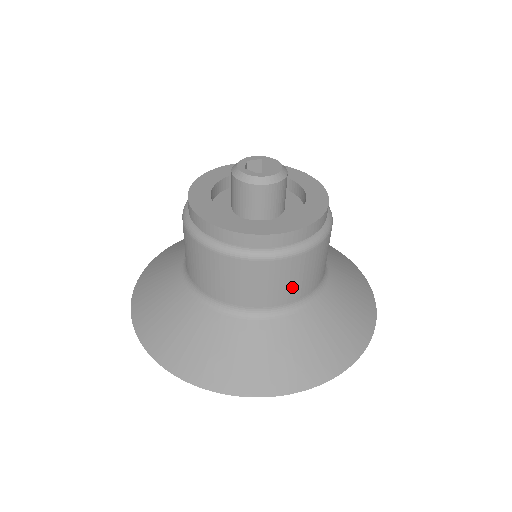
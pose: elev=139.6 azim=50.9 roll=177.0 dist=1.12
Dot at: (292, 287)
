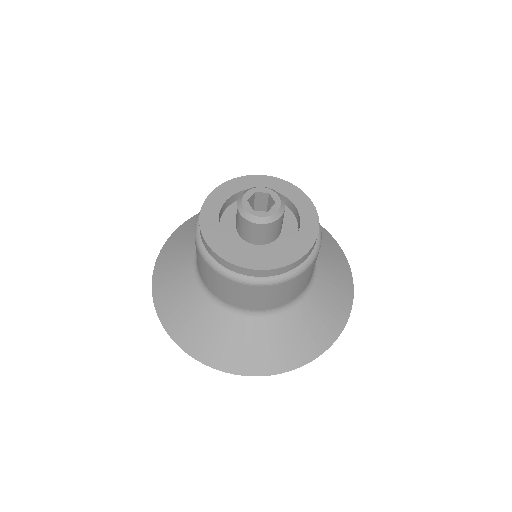
Dot at: (311, 274)
